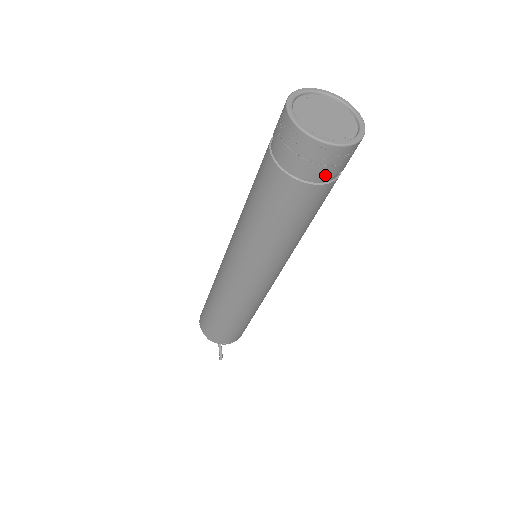
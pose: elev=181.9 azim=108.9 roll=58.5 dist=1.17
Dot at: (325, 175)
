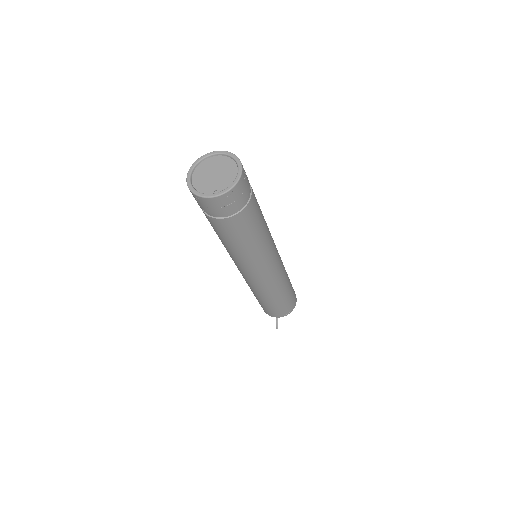
Dot at: (215, 213)
